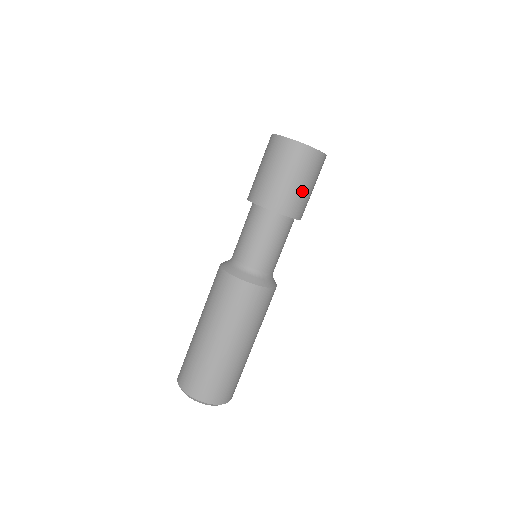
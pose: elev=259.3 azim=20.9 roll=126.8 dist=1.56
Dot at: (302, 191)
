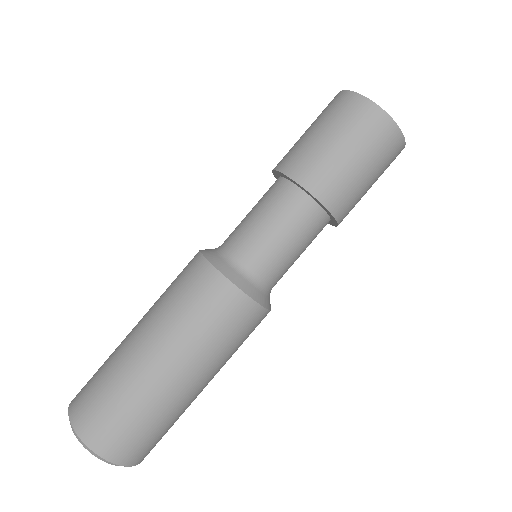
Dot at: (365, 193)
